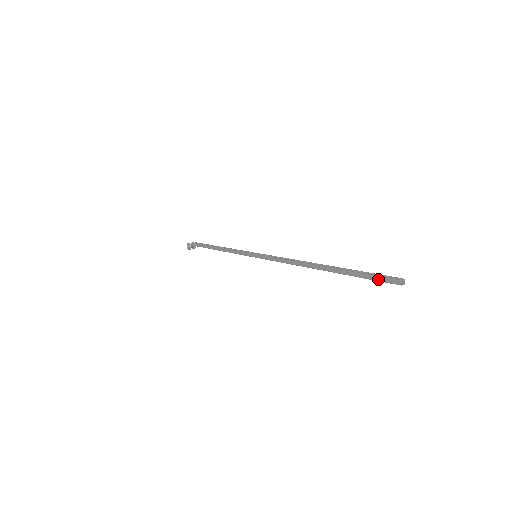
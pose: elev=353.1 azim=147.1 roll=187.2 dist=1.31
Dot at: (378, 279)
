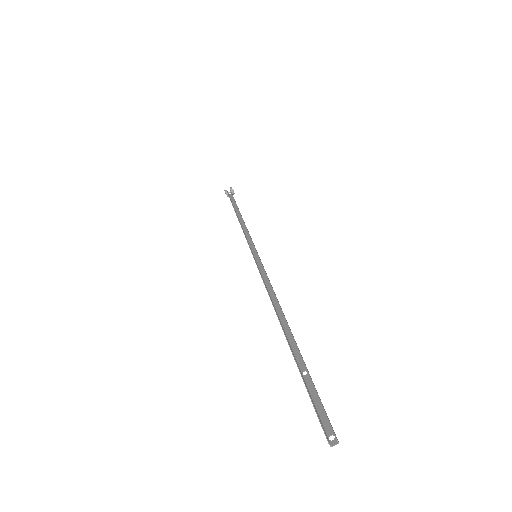
Dot at: (316, 412)
